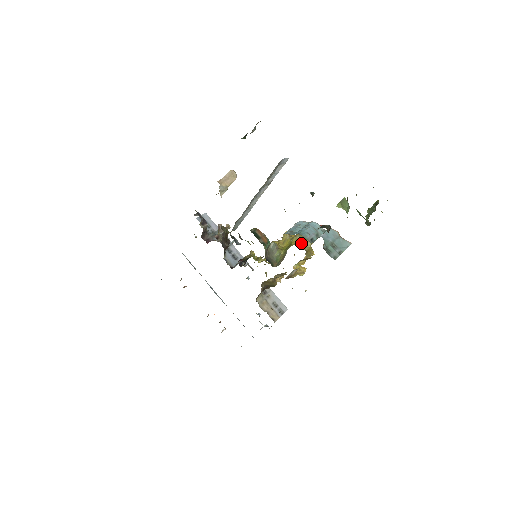
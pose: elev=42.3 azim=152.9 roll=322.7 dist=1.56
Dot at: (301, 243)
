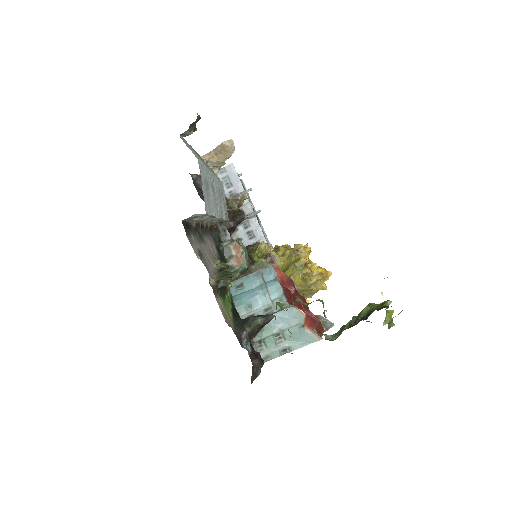
Dot at: (296, 277)
